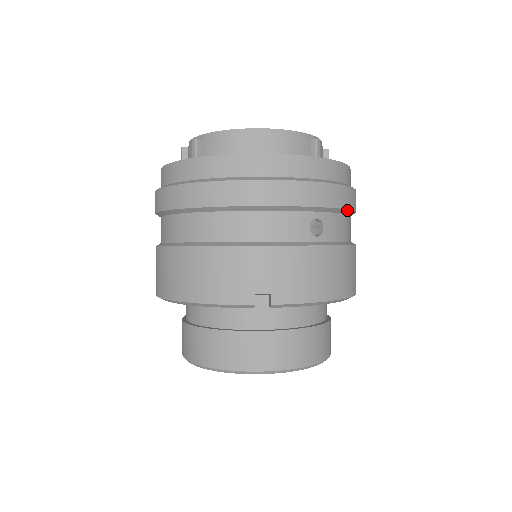
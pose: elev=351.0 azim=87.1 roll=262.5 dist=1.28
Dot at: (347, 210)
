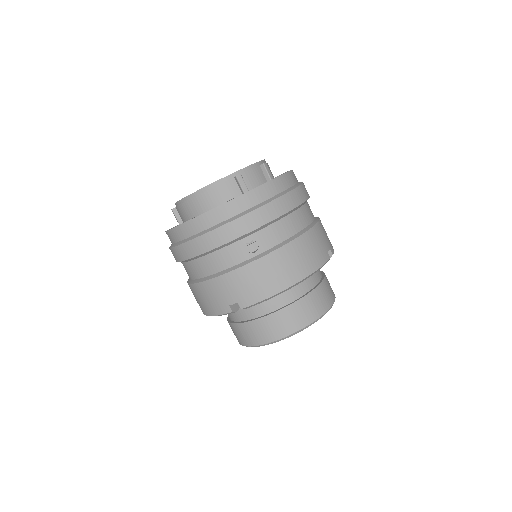
Dot at: (275, 219)
